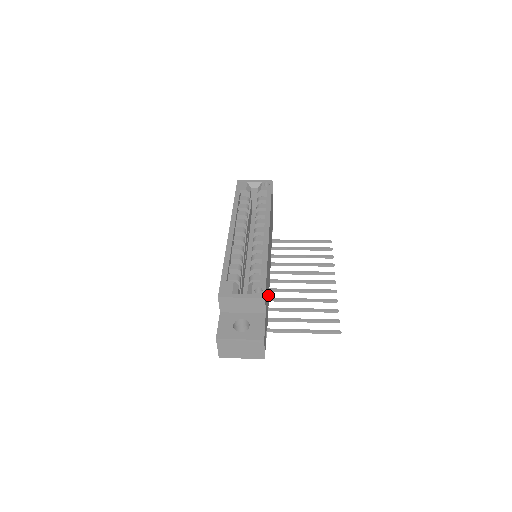
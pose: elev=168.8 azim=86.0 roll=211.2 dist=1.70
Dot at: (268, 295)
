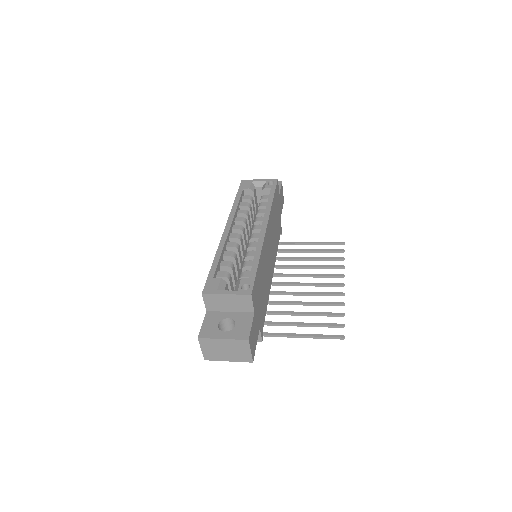
Dot at: (266, 296)
